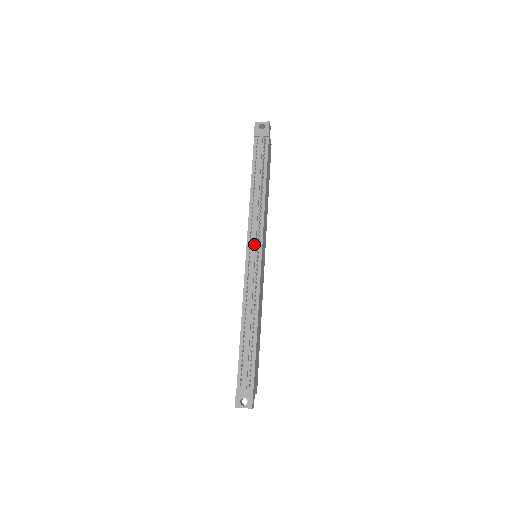
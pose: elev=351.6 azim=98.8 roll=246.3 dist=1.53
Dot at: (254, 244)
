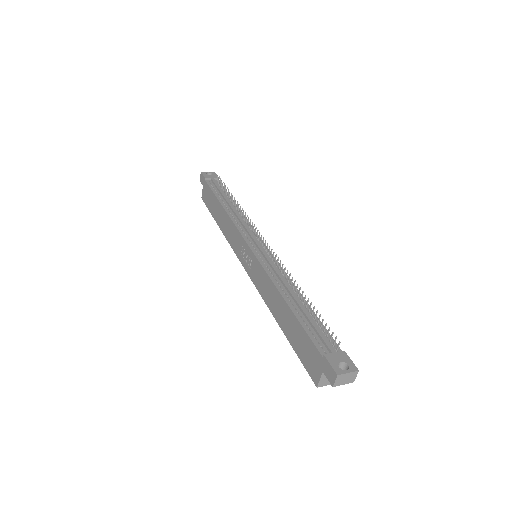
Dot at: (254, 238)
